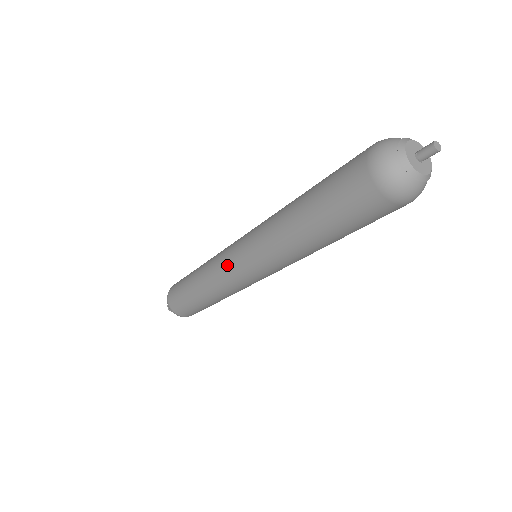
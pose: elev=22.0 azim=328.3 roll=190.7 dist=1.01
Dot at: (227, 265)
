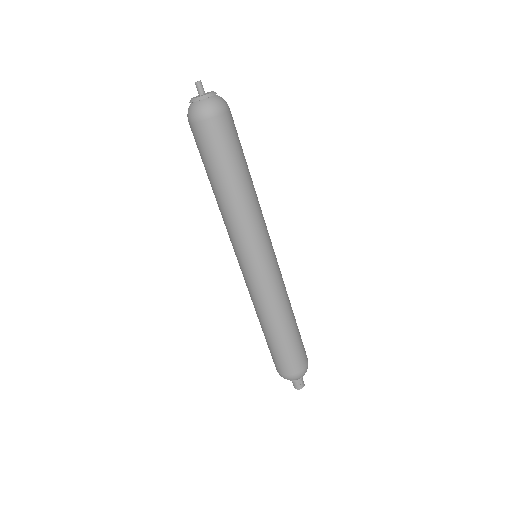
Dot at: occluded
